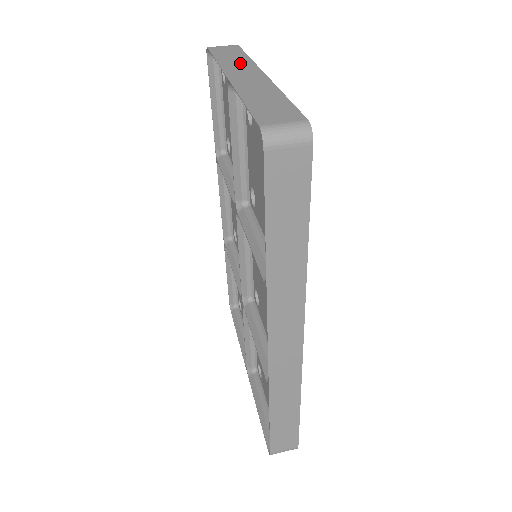
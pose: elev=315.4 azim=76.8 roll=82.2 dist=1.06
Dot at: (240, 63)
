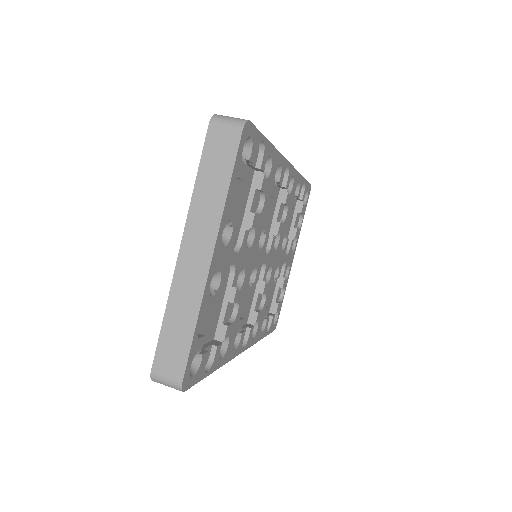
Dot at: (208, 212)
